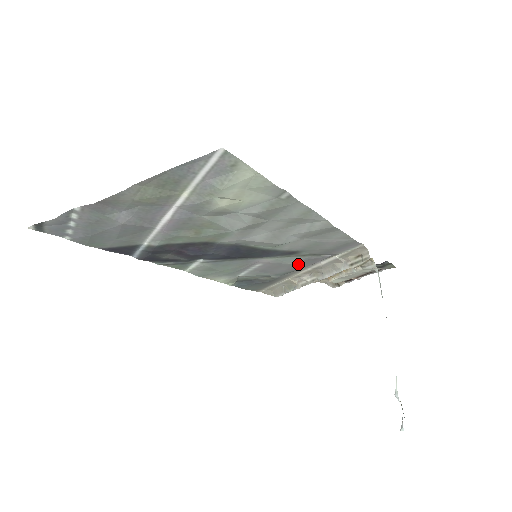
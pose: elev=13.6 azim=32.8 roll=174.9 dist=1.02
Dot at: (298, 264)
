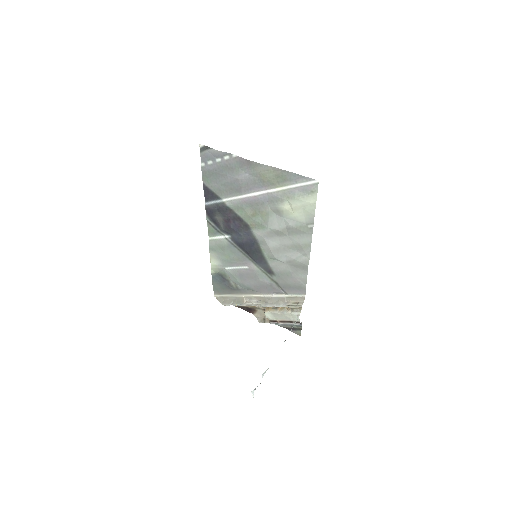
Dot at: (263, 285)
